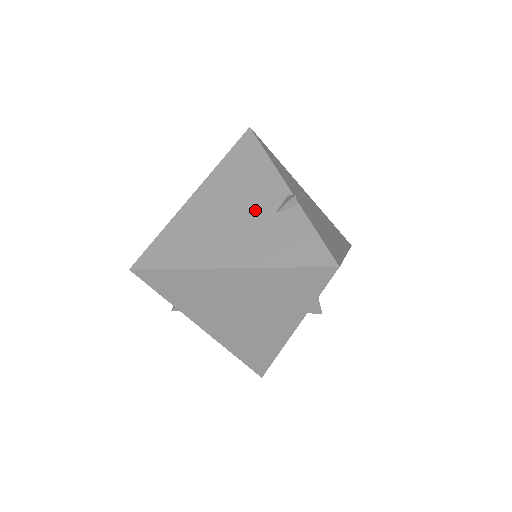
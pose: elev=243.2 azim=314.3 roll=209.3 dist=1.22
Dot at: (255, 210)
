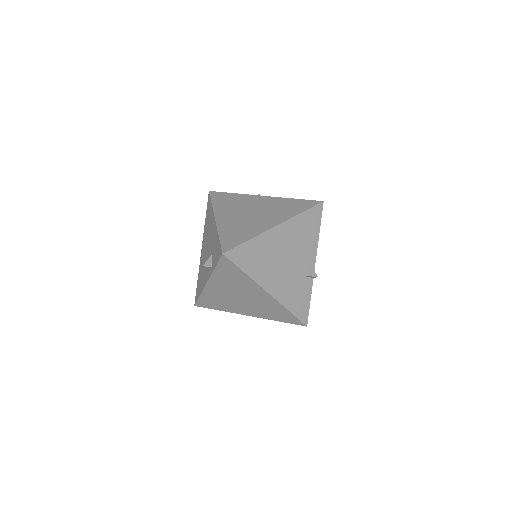
Dot at: (297, 265)
